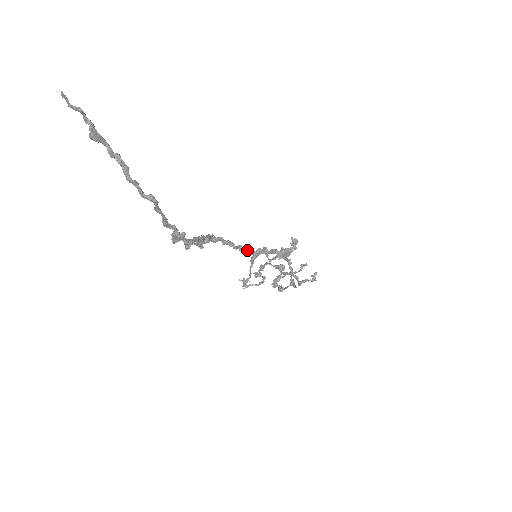
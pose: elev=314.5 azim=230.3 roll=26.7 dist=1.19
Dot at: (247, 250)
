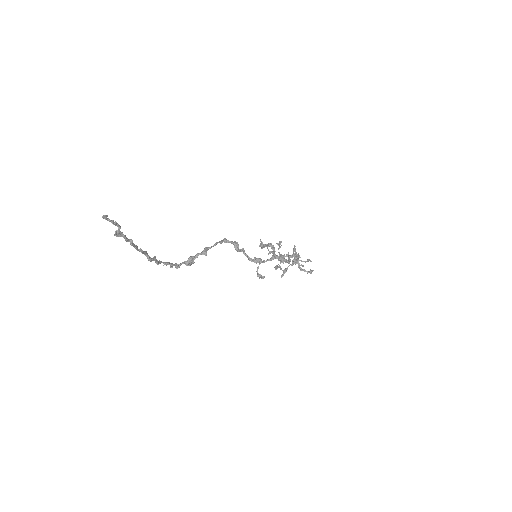
Dot at: (246, 255)
